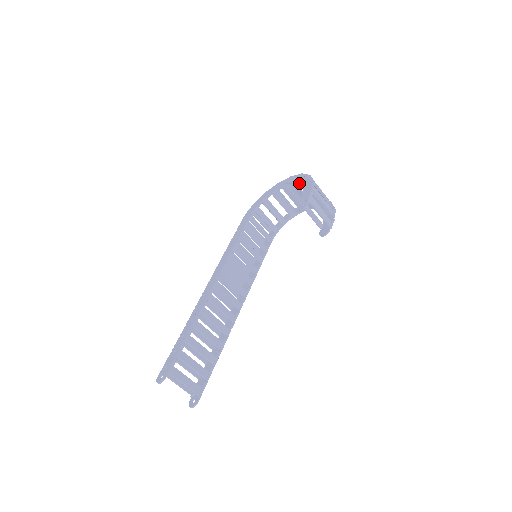
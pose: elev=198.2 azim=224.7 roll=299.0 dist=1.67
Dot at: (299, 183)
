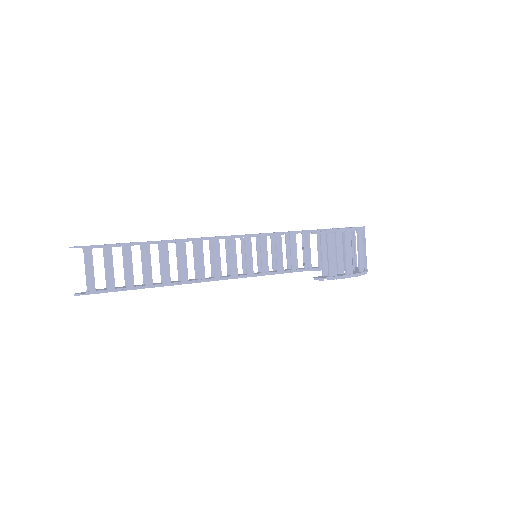
Dot at: occluded
